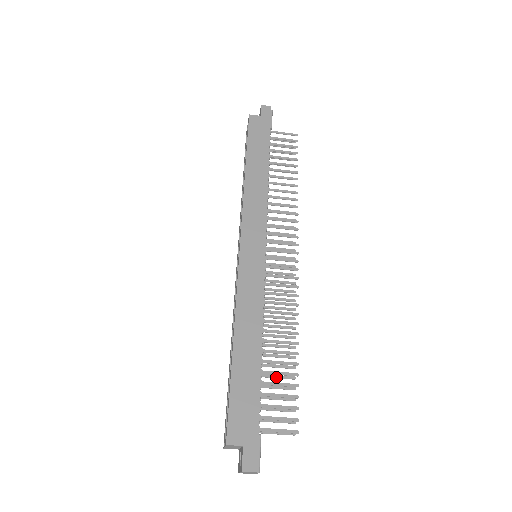
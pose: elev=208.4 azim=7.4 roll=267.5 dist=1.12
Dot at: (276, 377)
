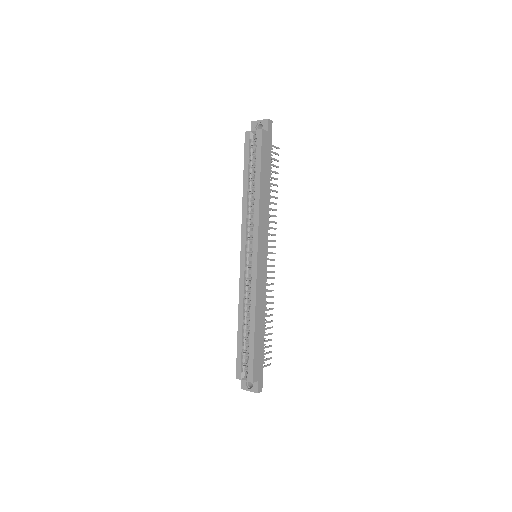
Dot at: occluded
